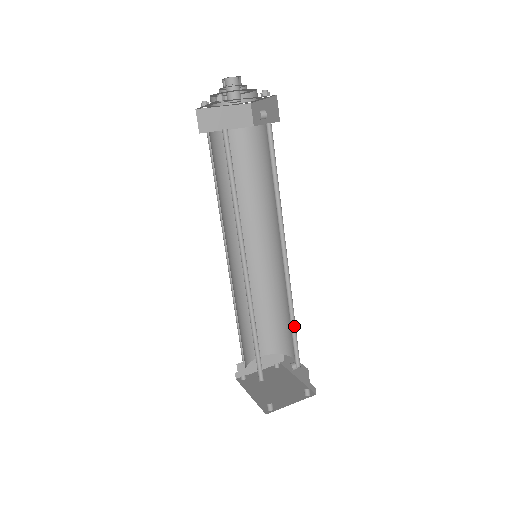
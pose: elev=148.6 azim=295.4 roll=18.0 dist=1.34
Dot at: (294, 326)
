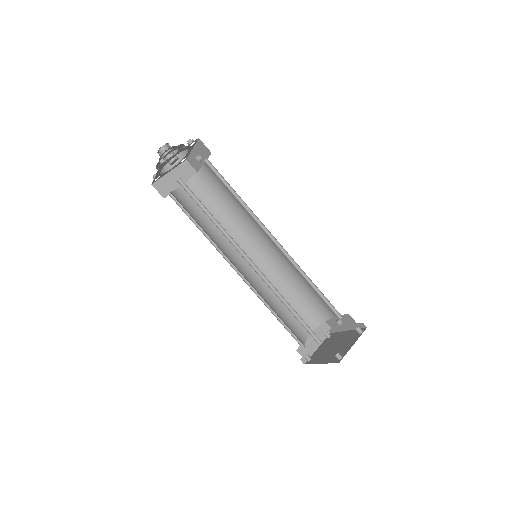
Dot at: (316, 288)
